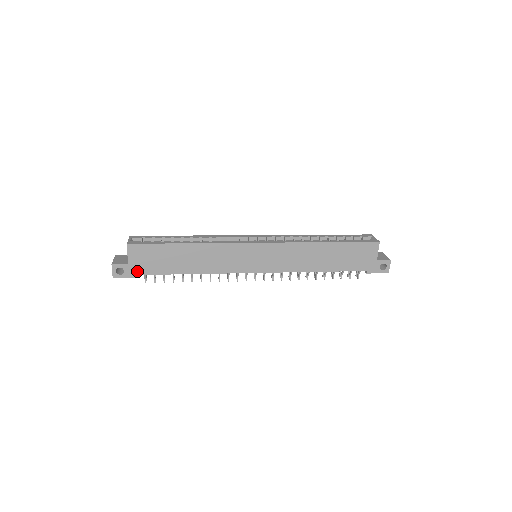
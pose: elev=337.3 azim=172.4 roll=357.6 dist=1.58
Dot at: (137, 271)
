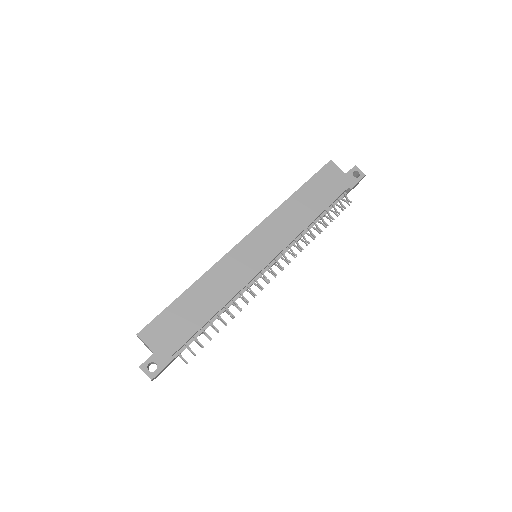
Dot at: (167, 353)
